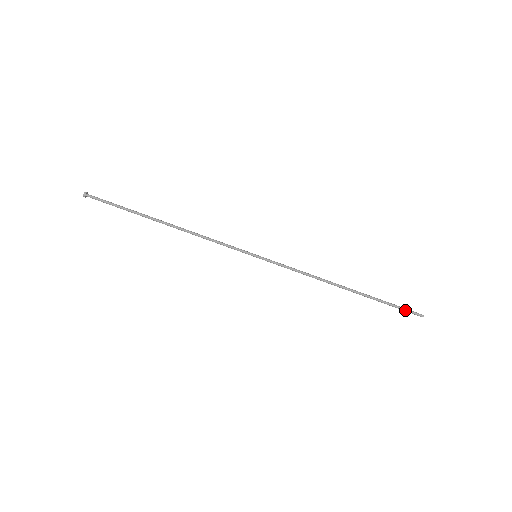
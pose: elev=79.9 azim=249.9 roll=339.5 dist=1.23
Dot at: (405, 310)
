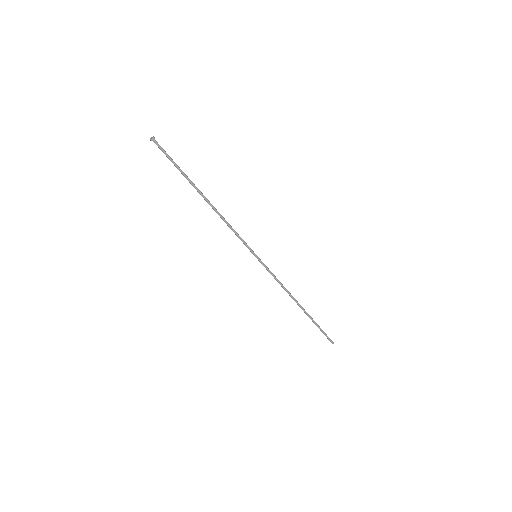
Dot at: occluded
